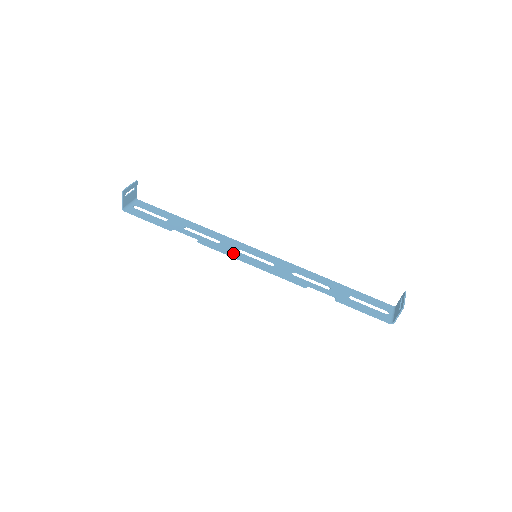
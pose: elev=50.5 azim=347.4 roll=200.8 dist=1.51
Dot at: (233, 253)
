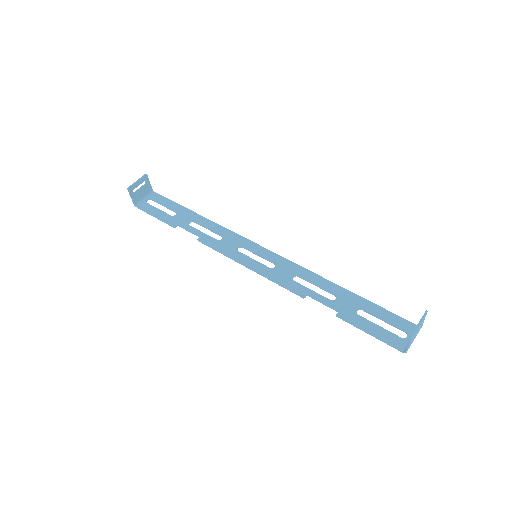
Dot at: (231, 253)
